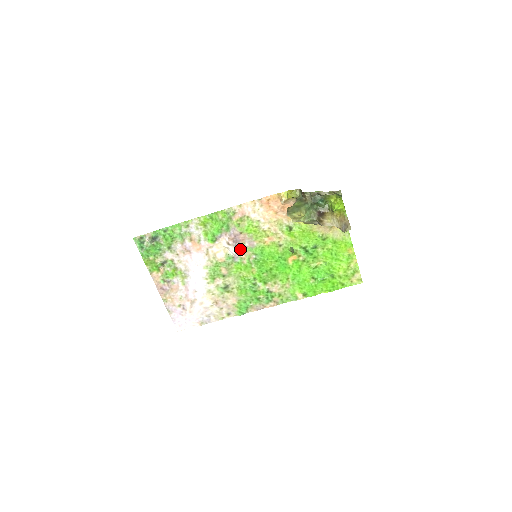
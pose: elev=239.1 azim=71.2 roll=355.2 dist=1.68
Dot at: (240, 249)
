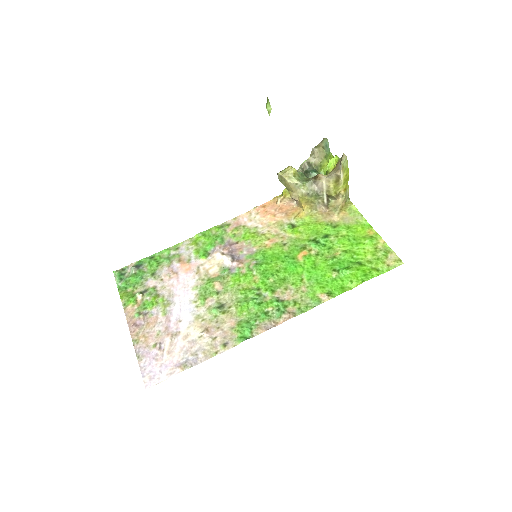
Dot at: (237, 258)
